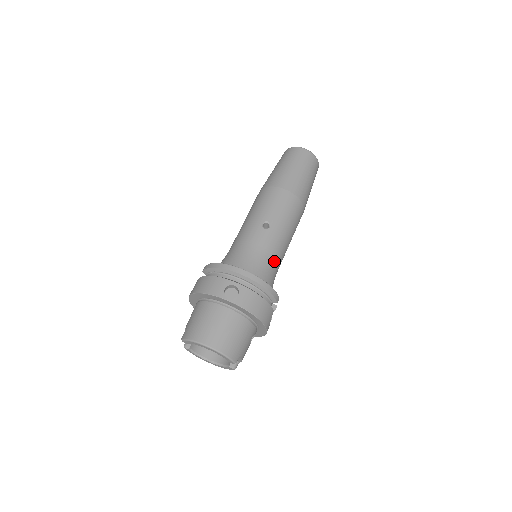
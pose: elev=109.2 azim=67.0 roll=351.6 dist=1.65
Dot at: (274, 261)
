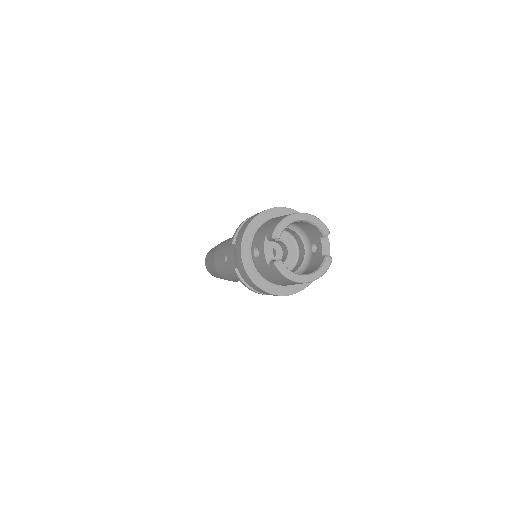
Dot at: occluded
